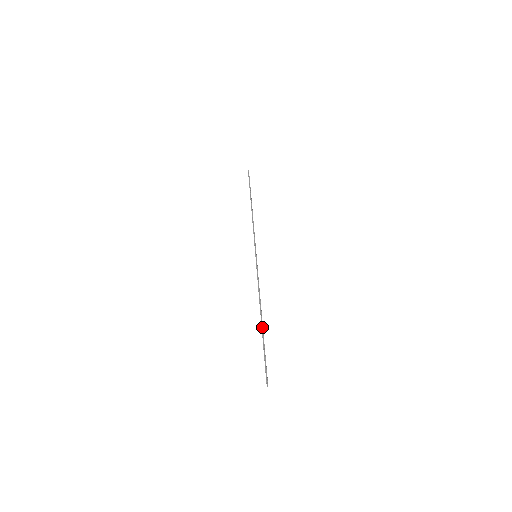
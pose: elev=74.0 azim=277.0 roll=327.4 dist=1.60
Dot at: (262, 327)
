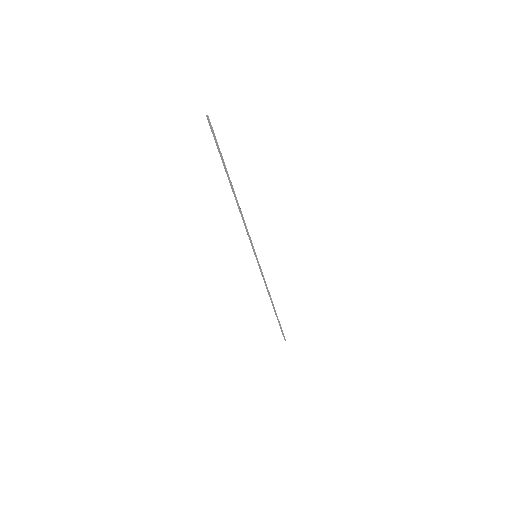
Dot at: (229, 181)
